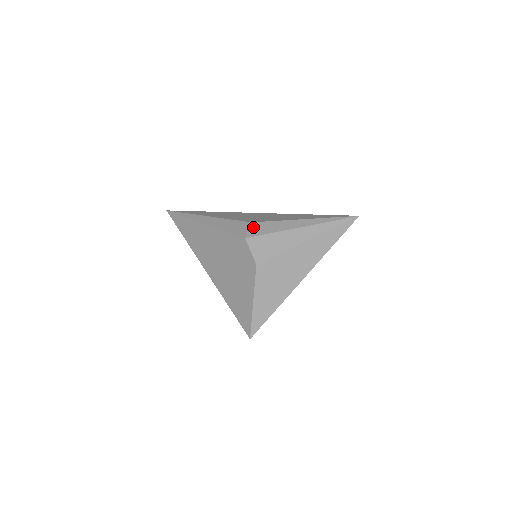
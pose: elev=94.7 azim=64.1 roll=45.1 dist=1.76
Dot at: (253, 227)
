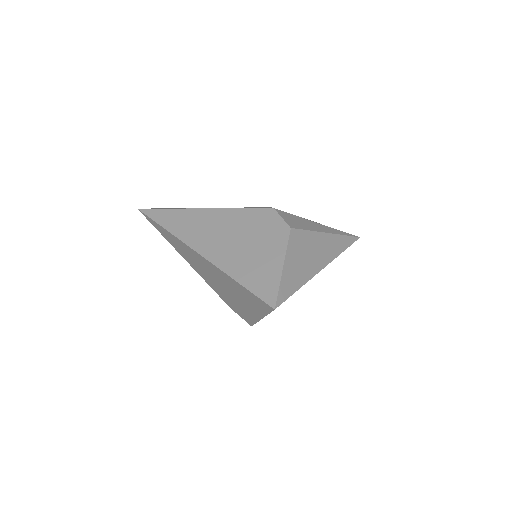
Dot at: occluded
